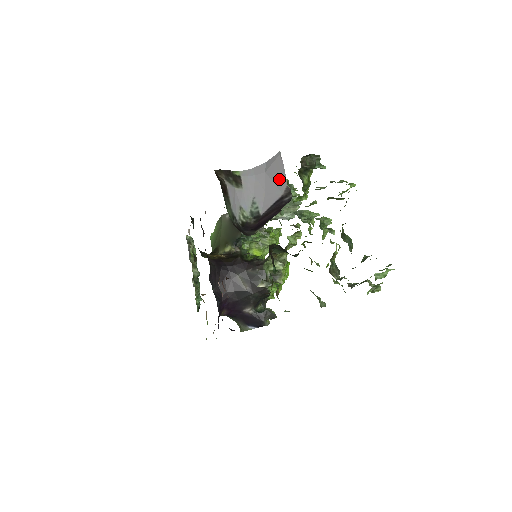
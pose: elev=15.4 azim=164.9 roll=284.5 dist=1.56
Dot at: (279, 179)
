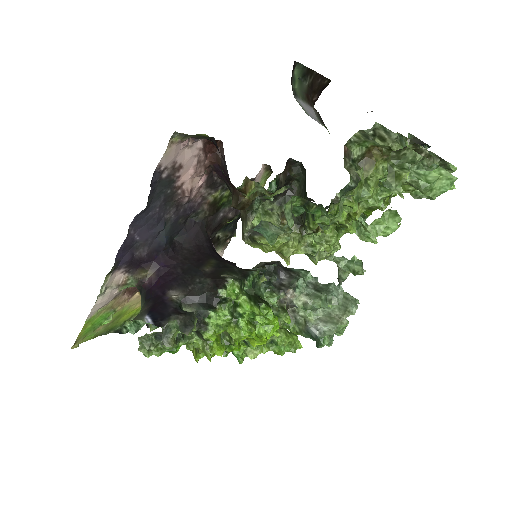
Dot at: occluded
